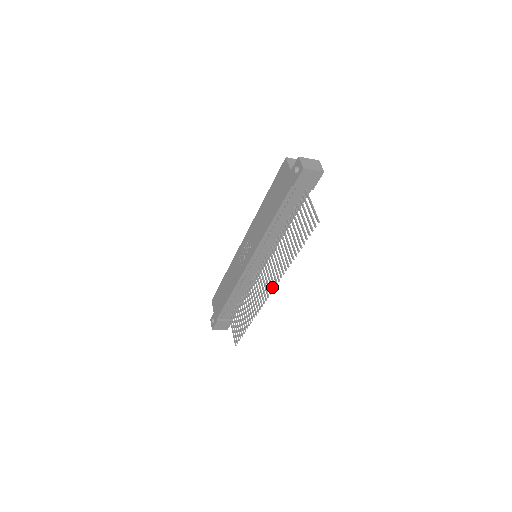
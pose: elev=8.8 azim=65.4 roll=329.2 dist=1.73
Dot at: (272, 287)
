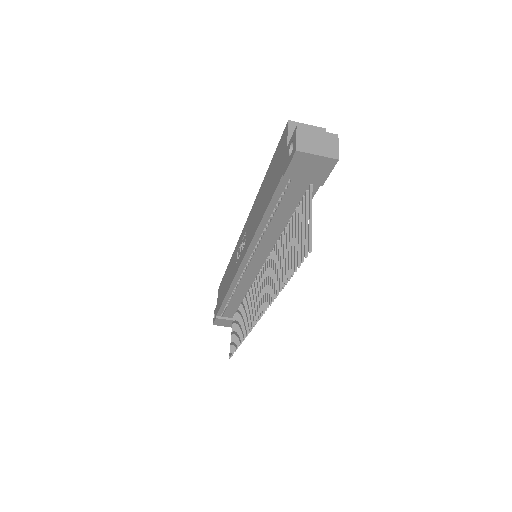
Dot at: (260, 312)
